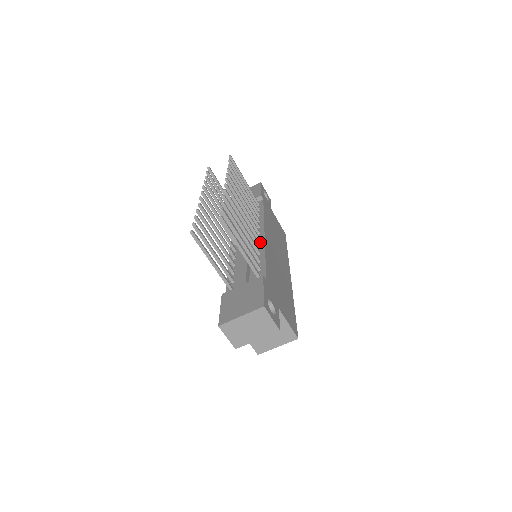
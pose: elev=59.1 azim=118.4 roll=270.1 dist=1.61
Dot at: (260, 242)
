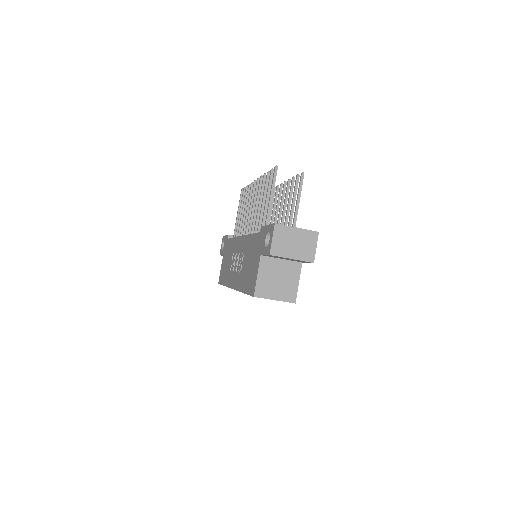
Dot at: occluded
